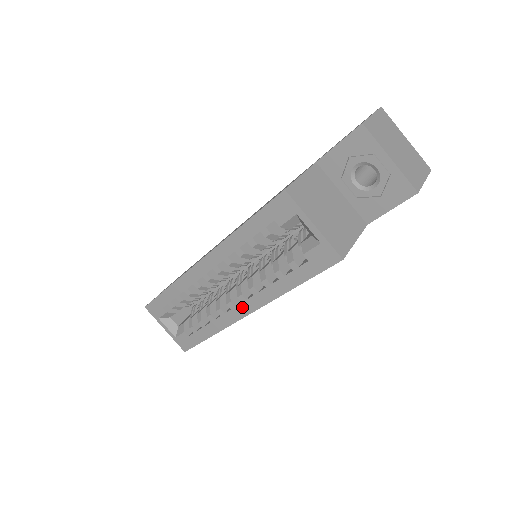
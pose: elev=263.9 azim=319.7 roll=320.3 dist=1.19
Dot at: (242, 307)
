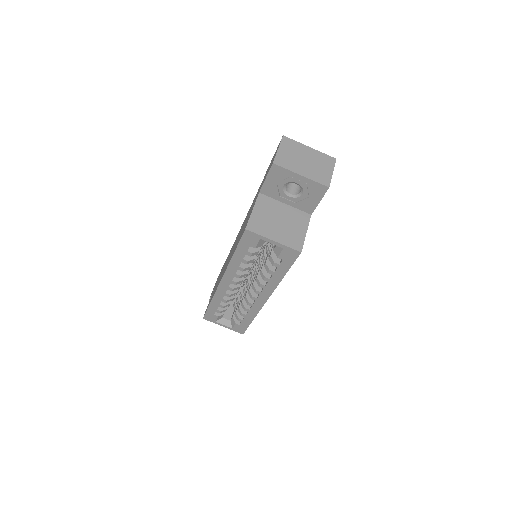
Dot at: (261, 297)
